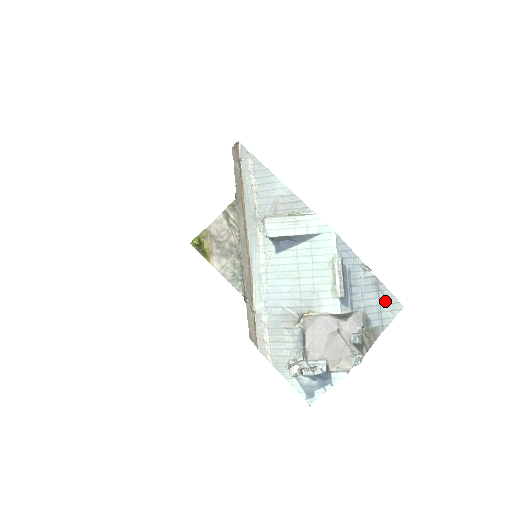
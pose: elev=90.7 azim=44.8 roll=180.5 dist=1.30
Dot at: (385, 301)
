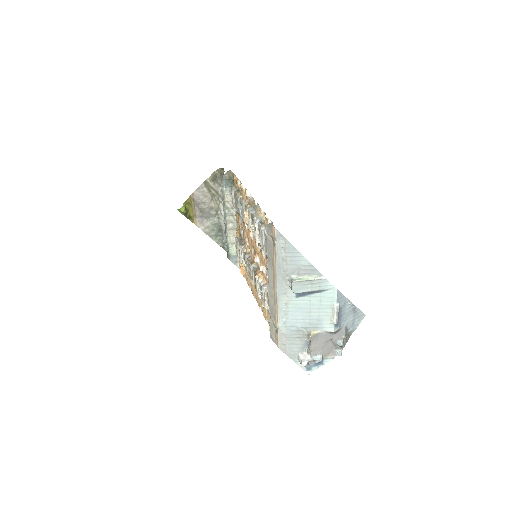
Dot at: (357, 316)
